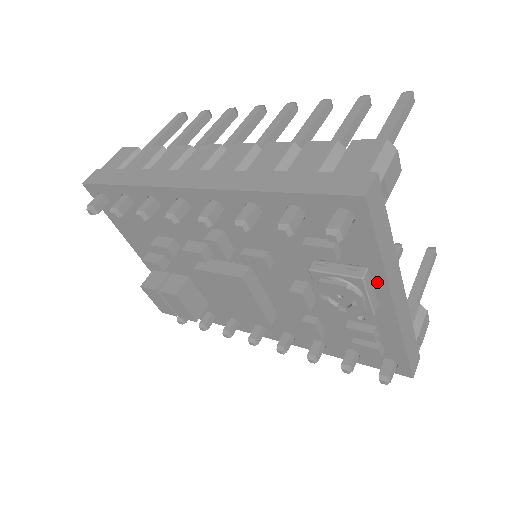
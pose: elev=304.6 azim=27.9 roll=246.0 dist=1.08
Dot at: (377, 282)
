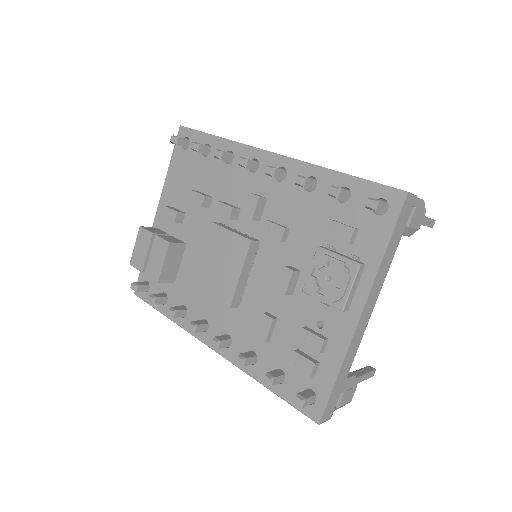
Dot at: (364, 282)
